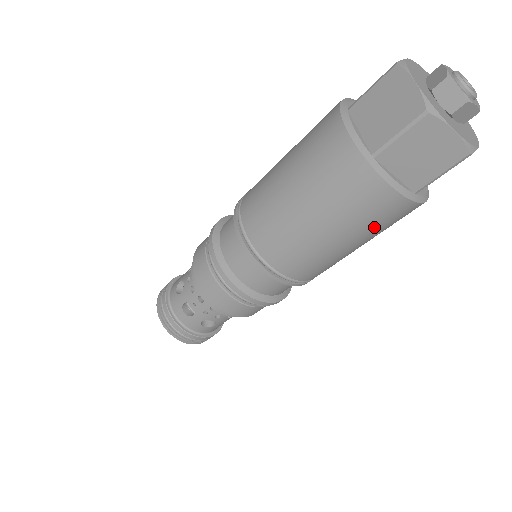
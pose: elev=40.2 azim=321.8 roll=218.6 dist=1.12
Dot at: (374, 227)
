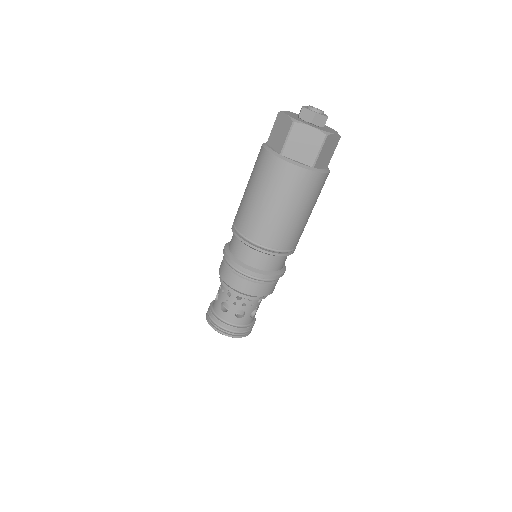
Dot at: (301, 195)
